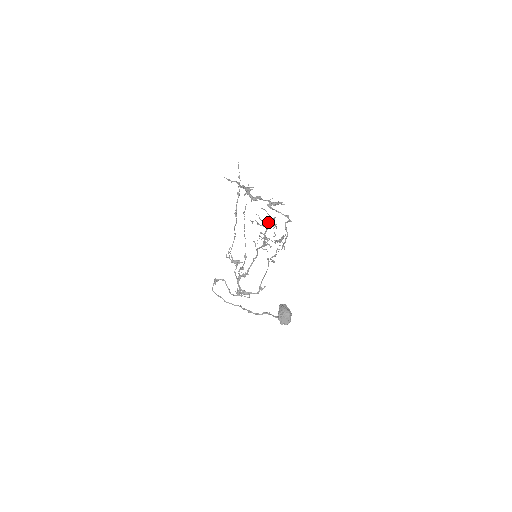
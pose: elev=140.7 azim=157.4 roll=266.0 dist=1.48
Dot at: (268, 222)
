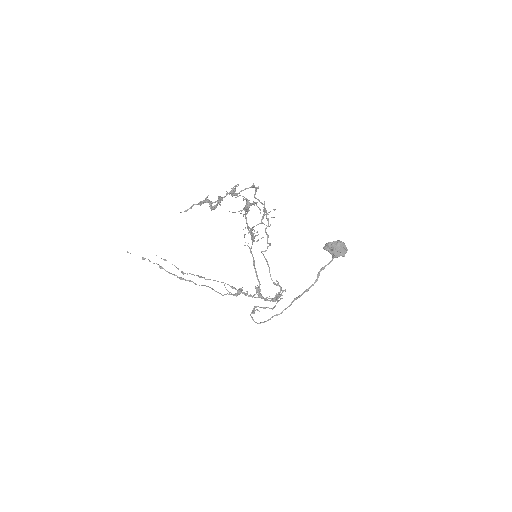
Dot at: (245, 208)
